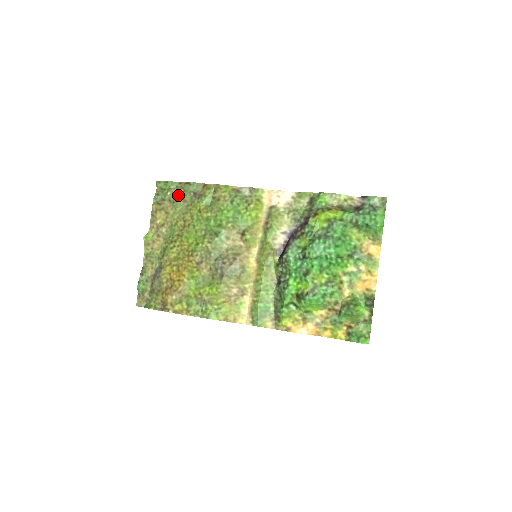
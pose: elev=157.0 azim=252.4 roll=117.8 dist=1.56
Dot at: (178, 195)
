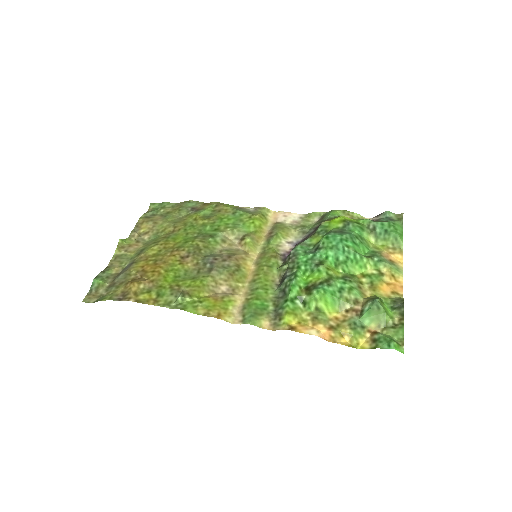
Dot at: (173, 211)
